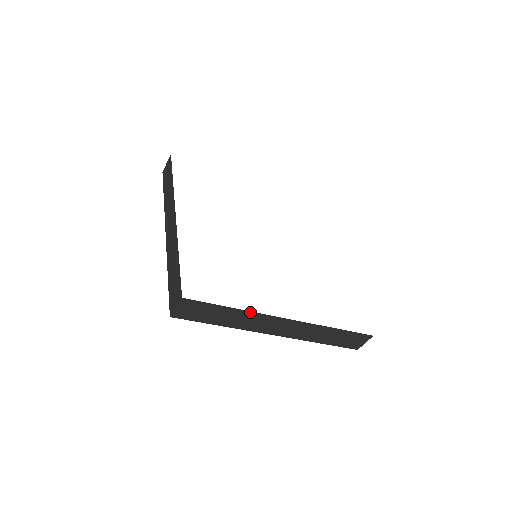
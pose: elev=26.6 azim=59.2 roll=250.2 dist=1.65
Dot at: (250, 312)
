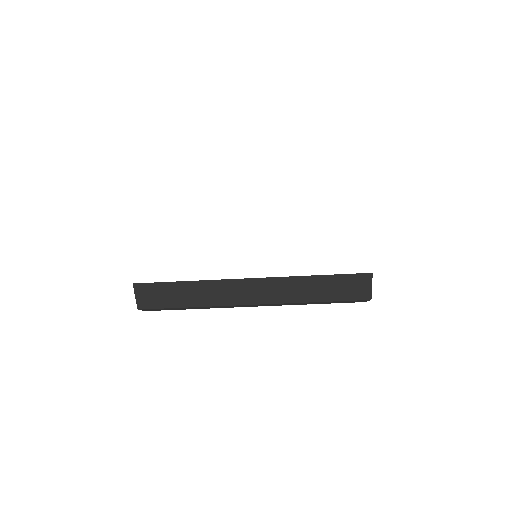
Dot at: (205, 281)
